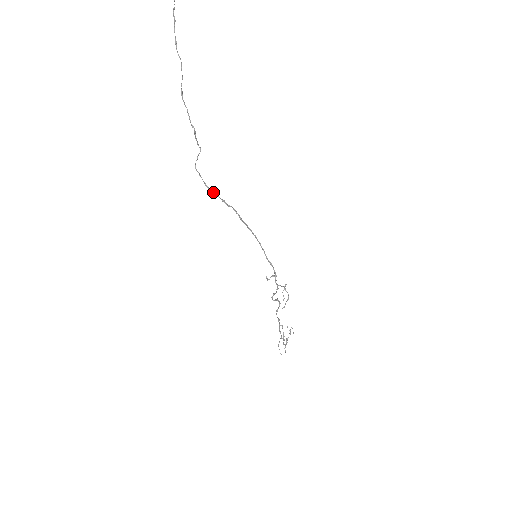
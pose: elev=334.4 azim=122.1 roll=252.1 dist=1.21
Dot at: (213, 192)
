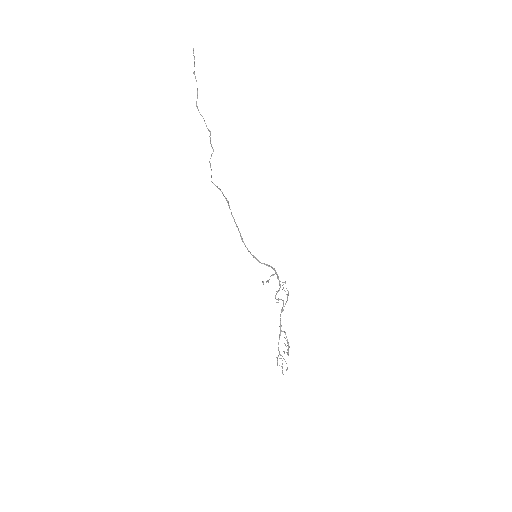
Dot at: (220, 190)
